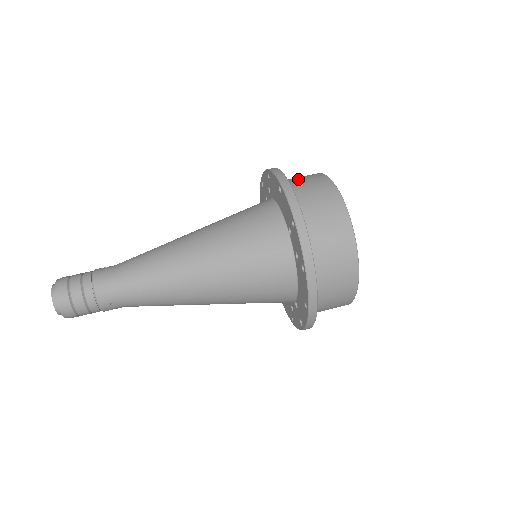
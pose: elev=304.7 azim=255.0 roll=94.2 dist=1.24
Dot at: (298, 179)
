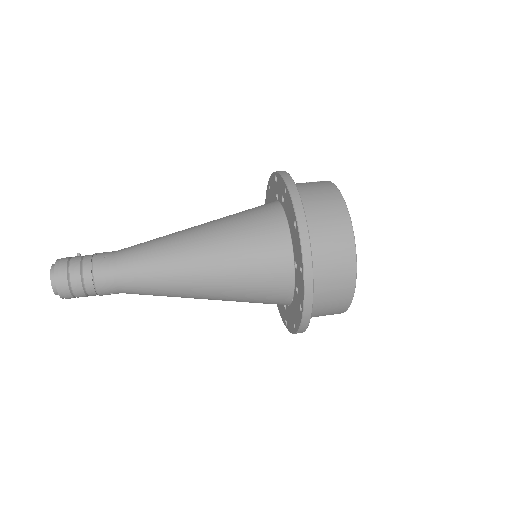
Dot at: (315, 201)
